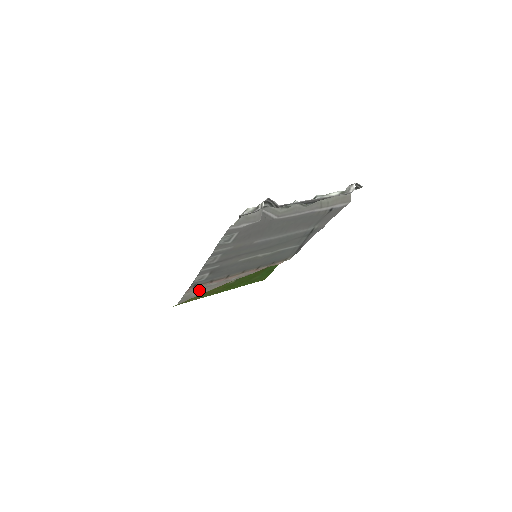
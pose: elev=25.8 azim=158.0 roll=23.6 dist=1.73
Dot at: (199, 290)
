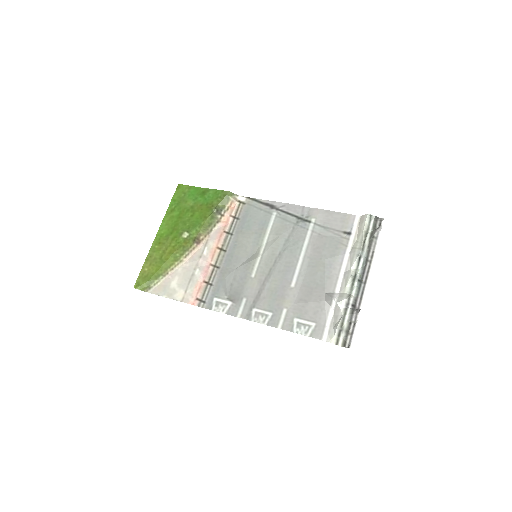
Dot at: (183, 283)
